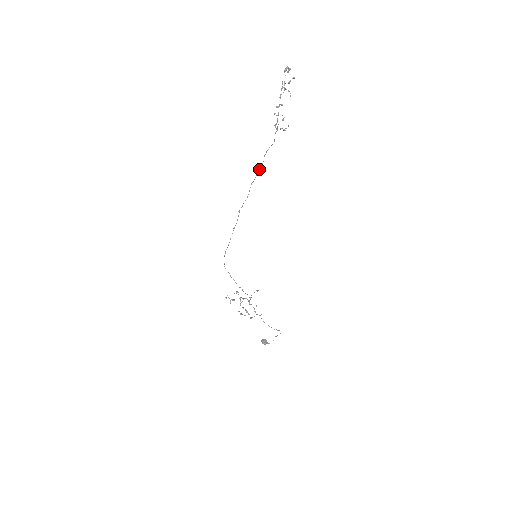
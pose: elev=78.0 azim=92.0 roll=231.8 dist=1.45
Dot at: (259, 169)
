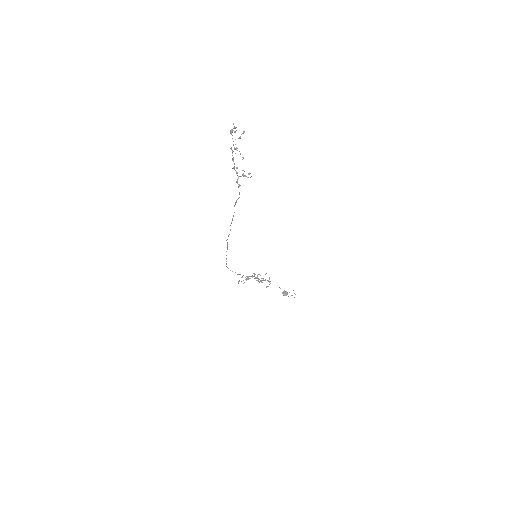
Dot at: (232, 218)
